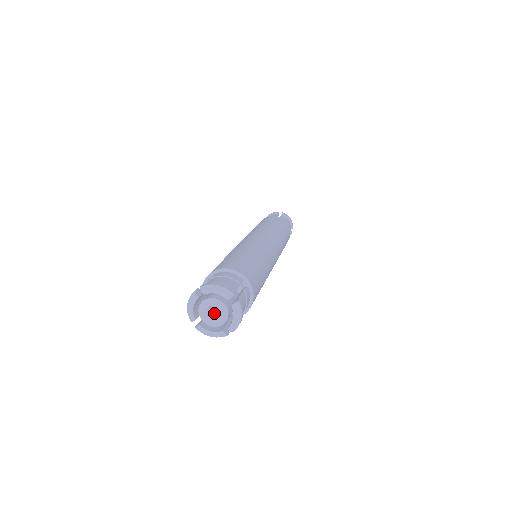
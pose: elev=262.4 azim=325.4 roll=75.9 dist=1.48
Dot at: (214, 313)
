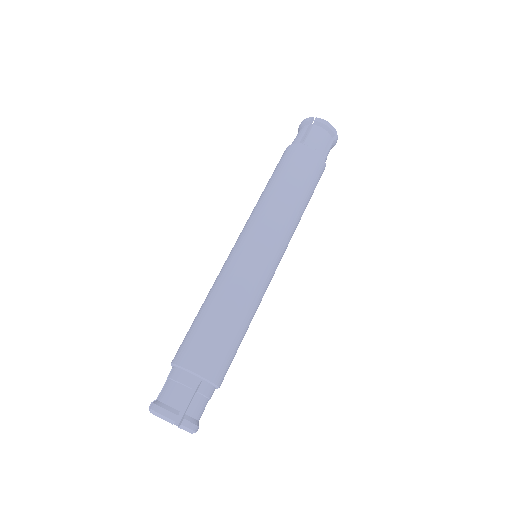
Dot at: occluded
